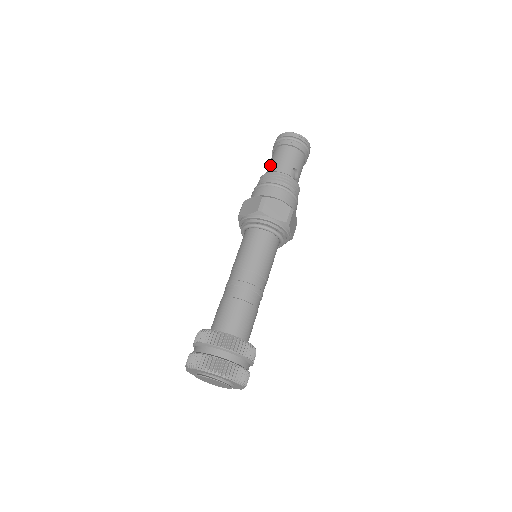
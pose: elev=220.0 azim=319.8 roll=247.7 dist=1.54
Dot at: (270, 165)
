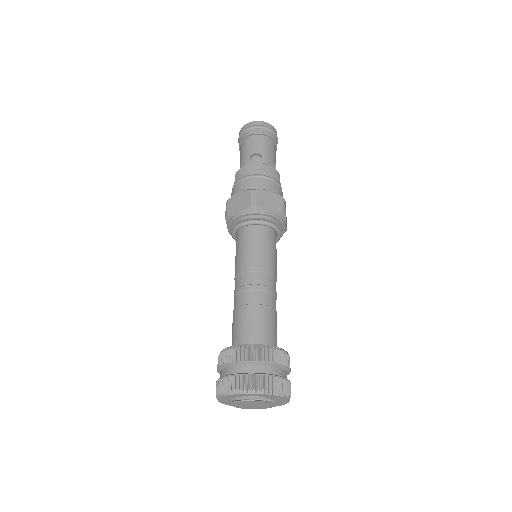
Dot at: occluded
